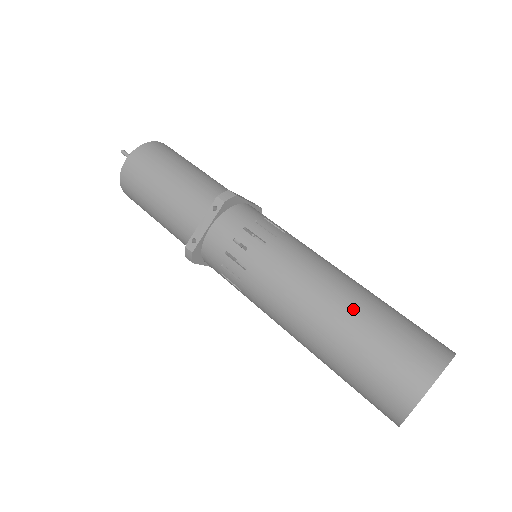
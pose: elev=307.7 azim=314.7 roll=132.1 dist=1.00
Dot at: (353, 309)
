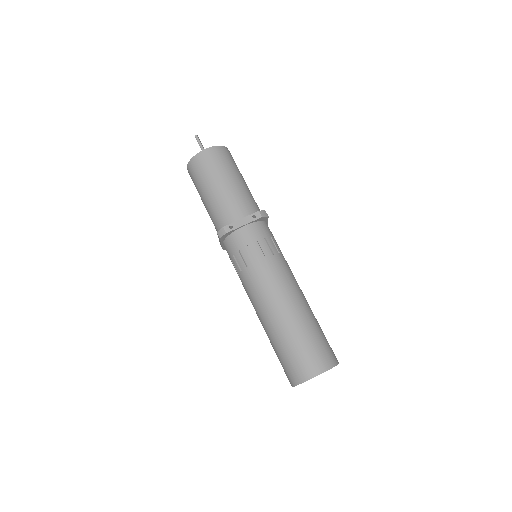
Dot at: (305, 315)
